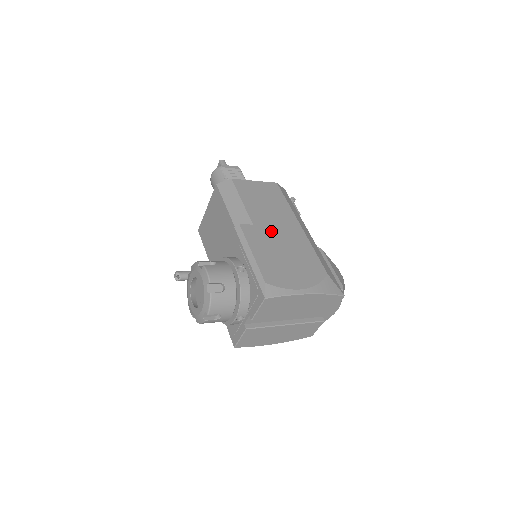
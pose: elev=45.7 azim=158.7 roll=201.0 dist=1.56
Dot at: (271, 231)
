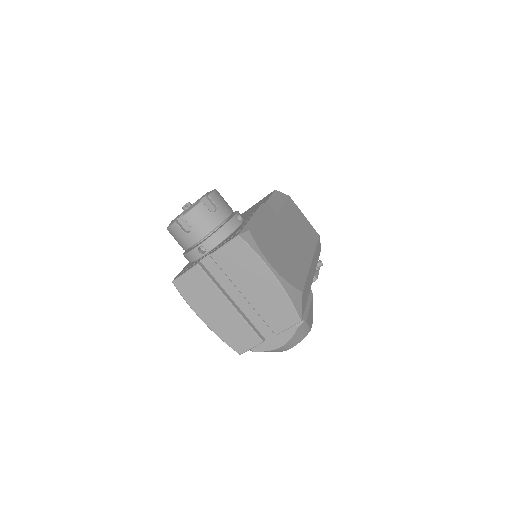
Dot at: (286, 233)
